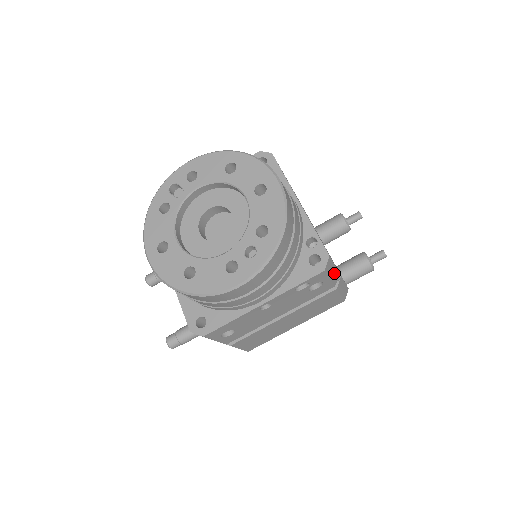
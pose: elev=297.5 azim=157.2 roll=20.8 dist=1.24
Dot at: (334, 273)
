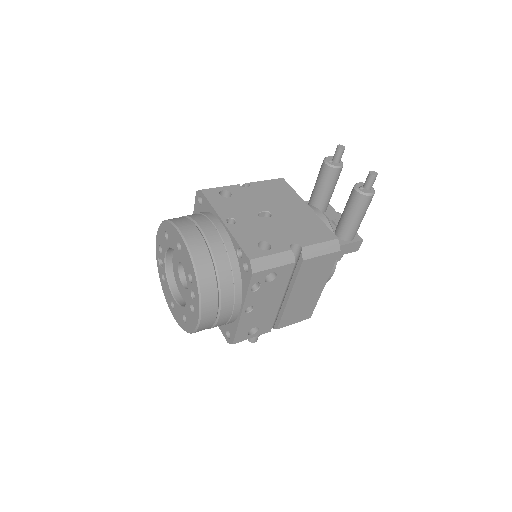
Dot at: (279, 258)
